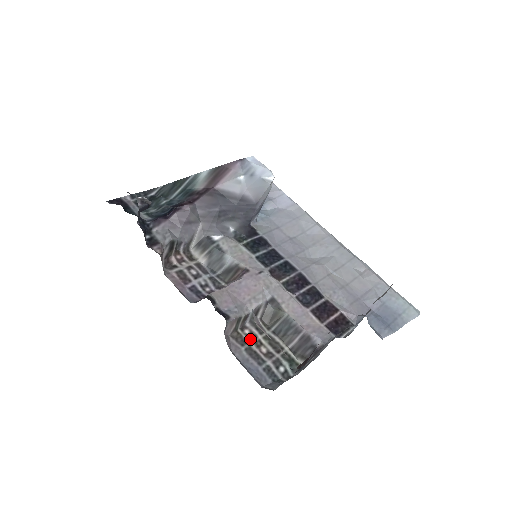
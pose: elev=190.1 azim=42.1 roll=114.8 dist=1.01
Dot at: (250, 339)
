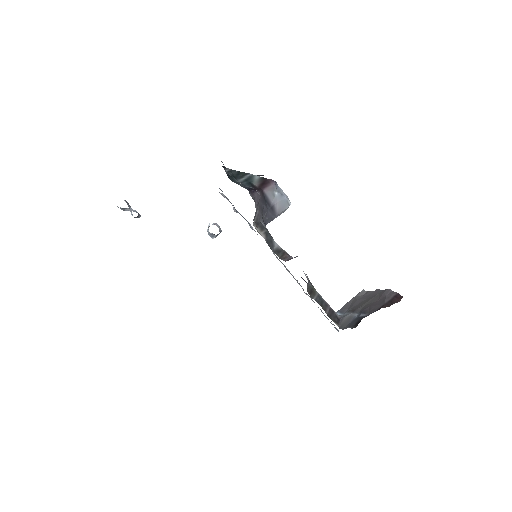
Dot at: occluded
